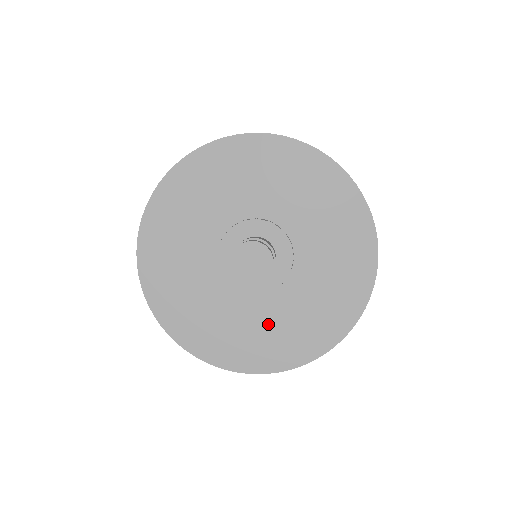
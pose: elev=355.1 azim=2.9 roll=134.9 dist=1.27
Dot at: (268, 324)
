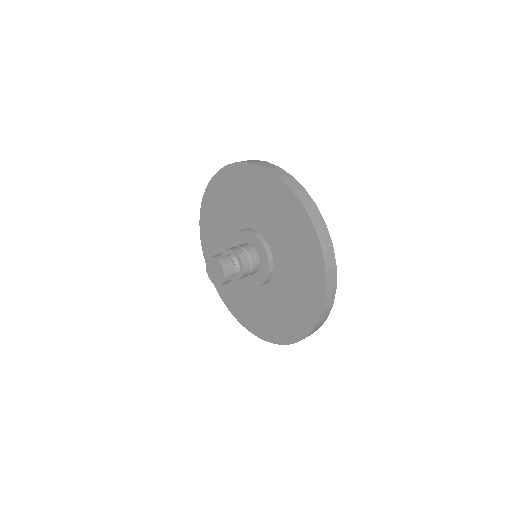
Dot at: (280, 304)
